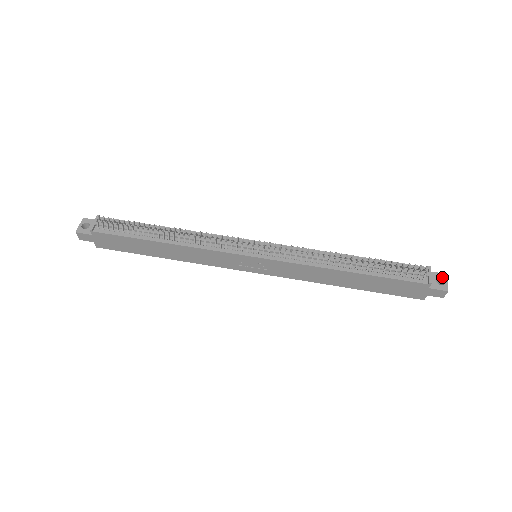
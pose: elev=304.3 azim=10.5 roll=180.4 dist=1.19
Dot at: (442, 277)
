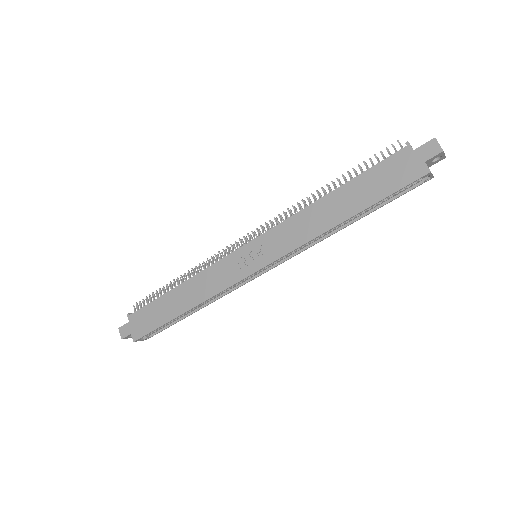
Dot at: occluded
